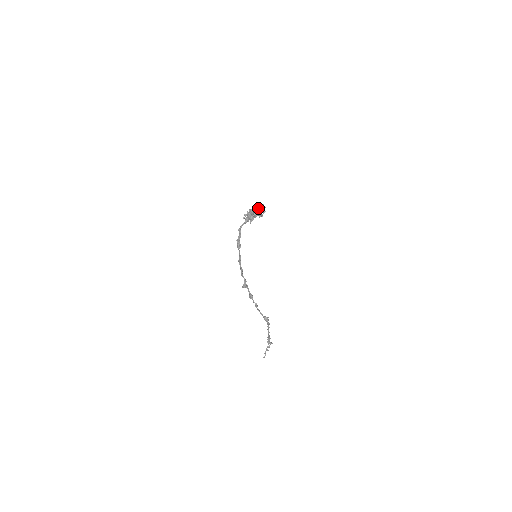
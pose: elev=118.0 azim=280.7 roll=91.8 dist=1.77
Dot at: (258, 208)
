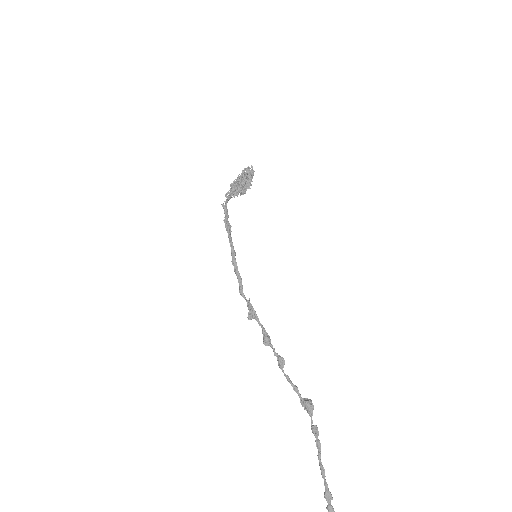
Dot at: (243, 171)
